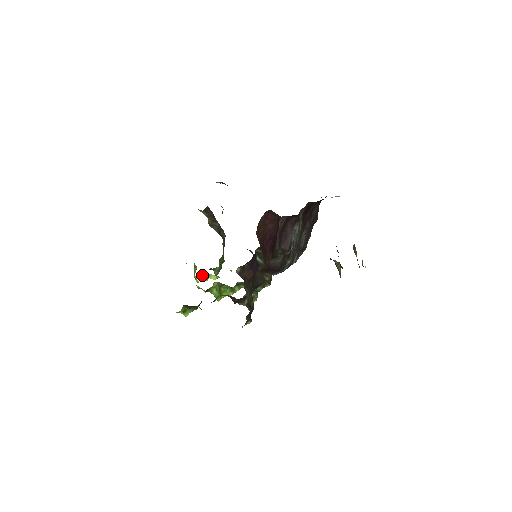
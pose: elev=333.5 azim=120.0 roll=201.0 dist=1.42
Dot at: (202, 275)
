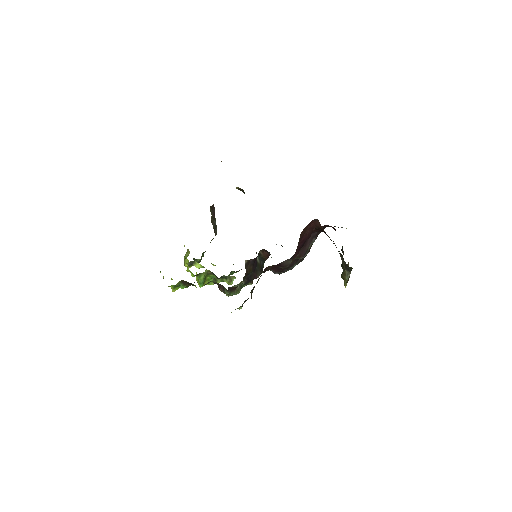
Dot at: (190, 261)
